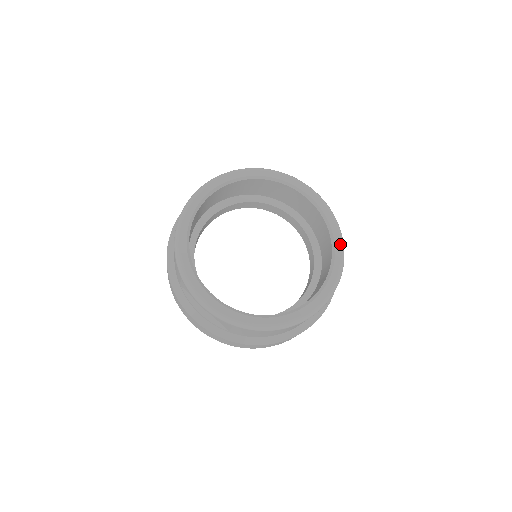
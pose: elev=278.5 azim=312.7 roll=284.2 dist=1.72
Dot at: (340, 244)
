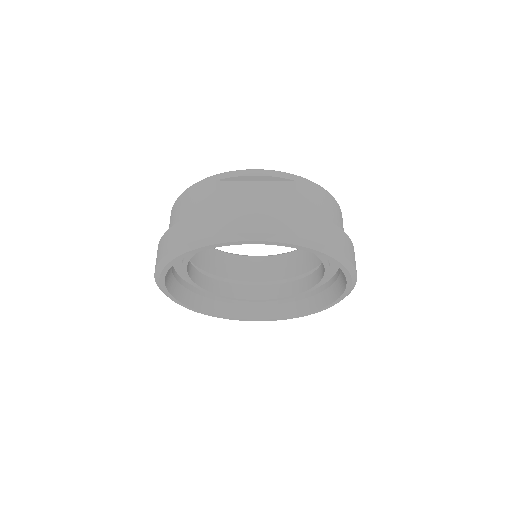
Dot at: occluded
